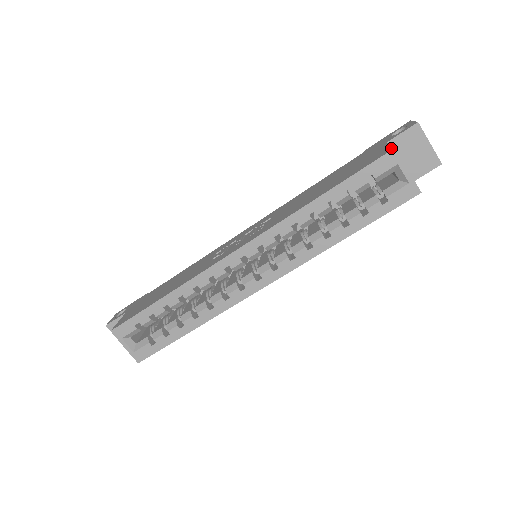
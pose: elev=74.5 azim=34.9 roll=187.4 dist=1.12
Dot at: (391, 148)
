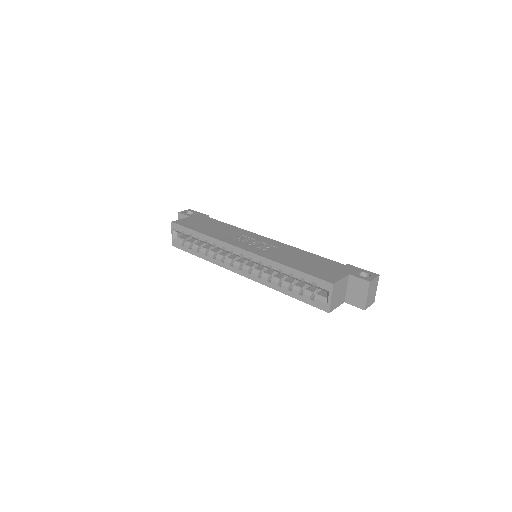
Dot at: (334, 282)
